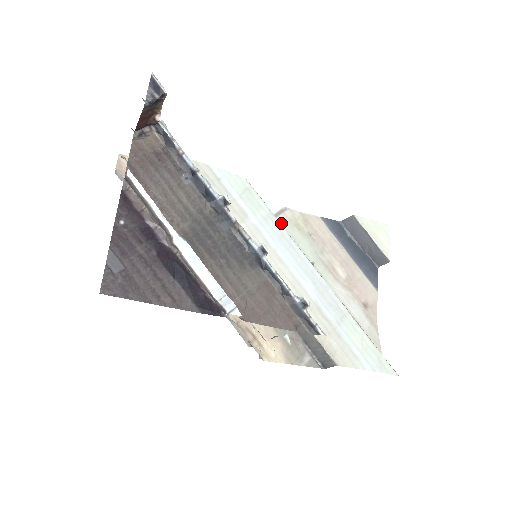
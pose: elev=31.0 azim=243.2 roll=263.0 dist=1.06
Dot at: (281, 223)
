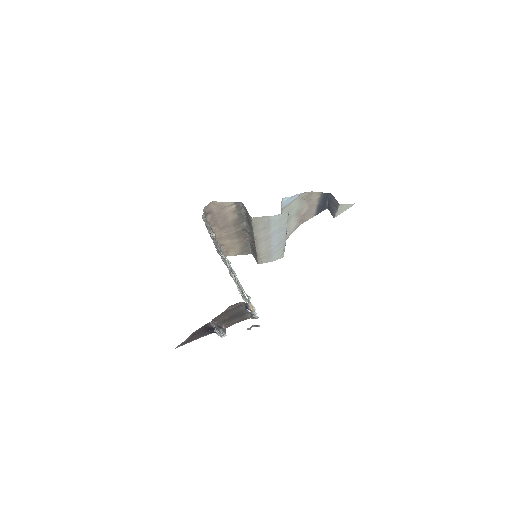
Dot at: (292, 204)
